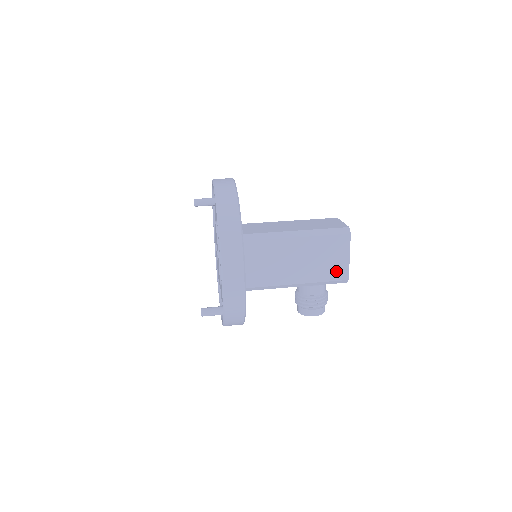
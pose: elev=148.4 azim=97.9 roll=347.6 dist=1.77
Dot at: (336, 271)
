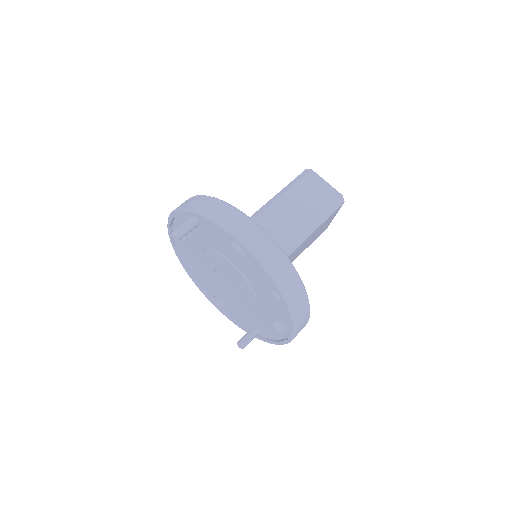
Dot at: (323, 230)
